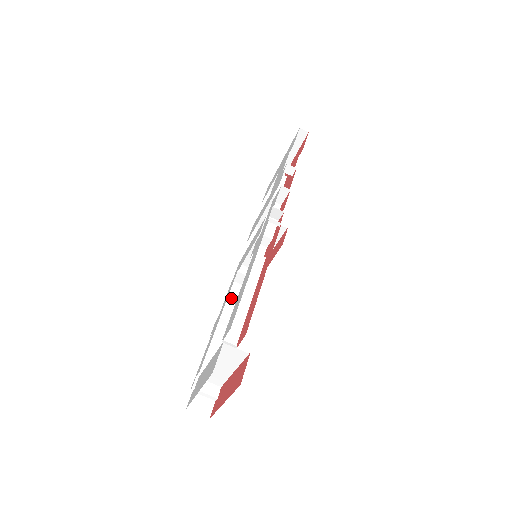
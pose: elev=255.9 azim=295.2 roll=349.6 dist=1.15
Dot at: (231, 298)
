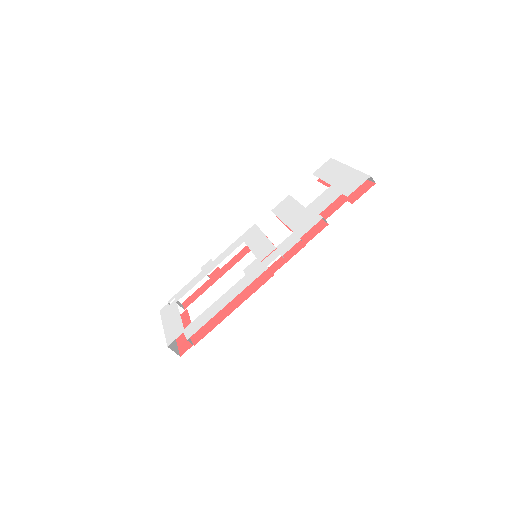
Dot at: occluded
